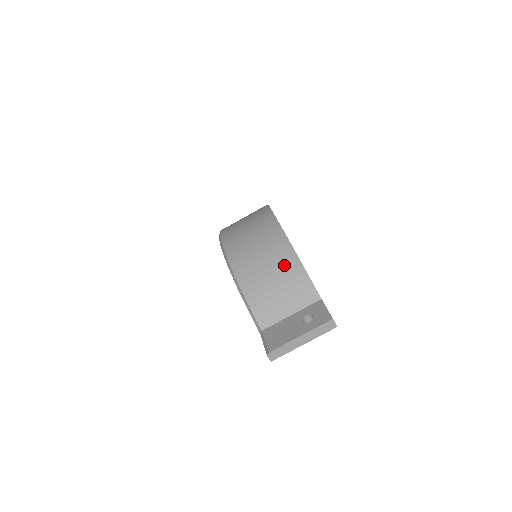
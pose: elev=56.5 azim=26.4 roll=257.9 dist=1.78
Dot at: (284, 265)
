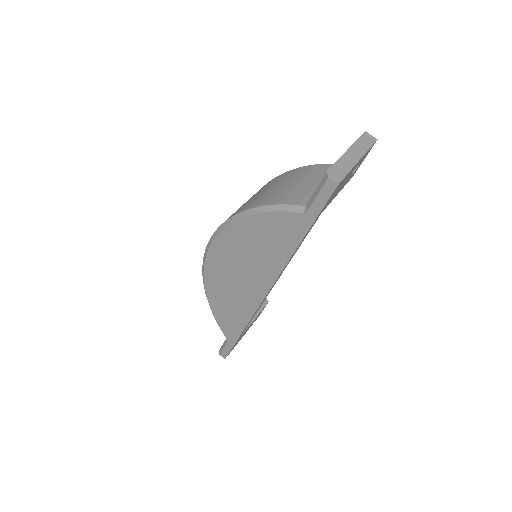
Dot at: (283, 178)
